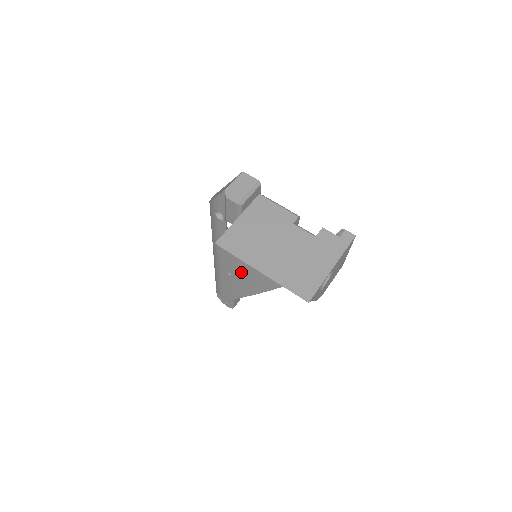
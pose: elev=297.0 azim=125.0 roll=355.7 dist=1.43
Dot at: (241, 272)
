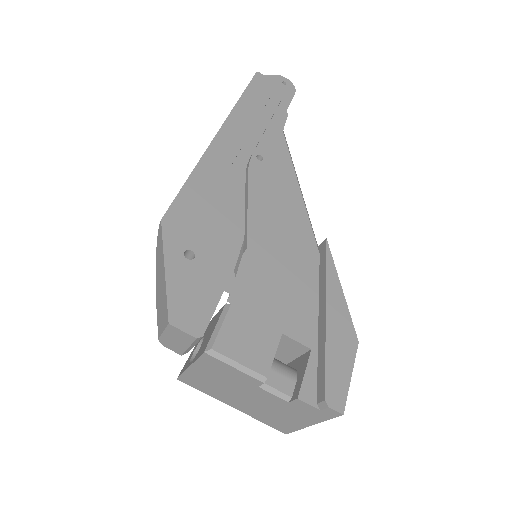
Dot at: occluded
